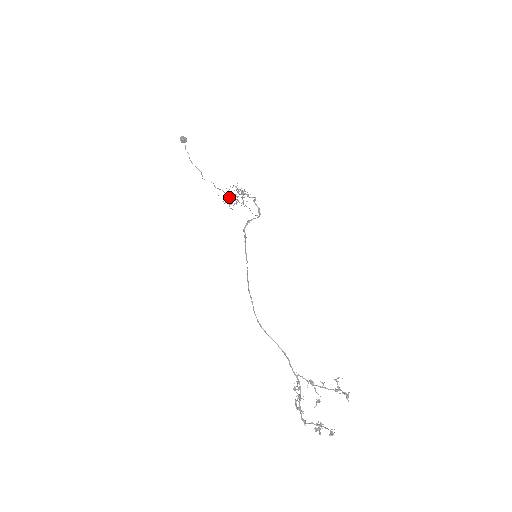
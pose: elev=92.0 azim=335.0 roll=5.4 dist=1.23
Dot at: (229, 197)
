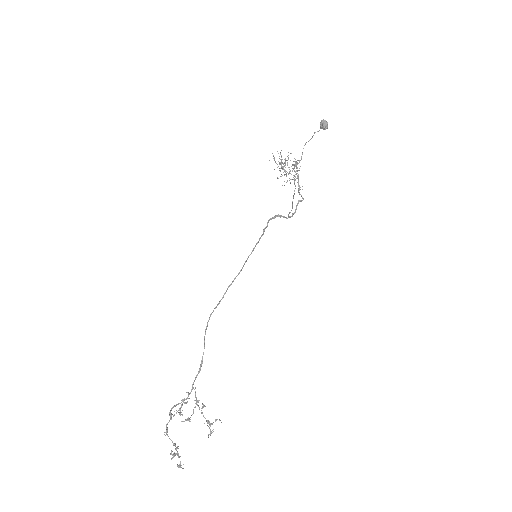
Dot at: occluded
